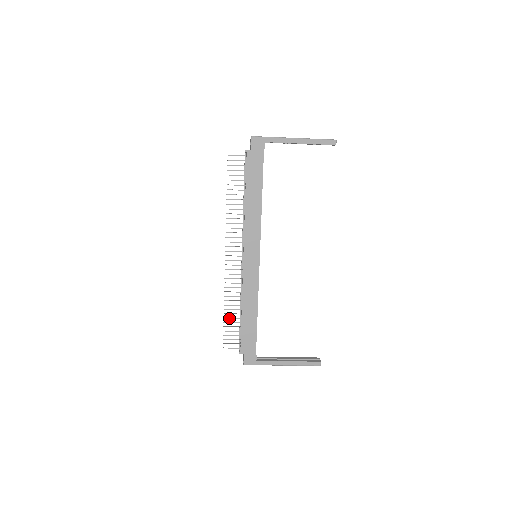
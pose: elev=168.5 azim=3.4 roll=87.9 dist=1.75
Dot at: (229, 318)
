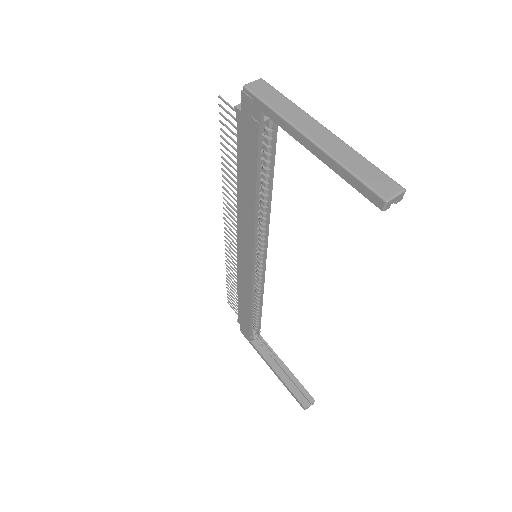
Dot at: (230, 286)
